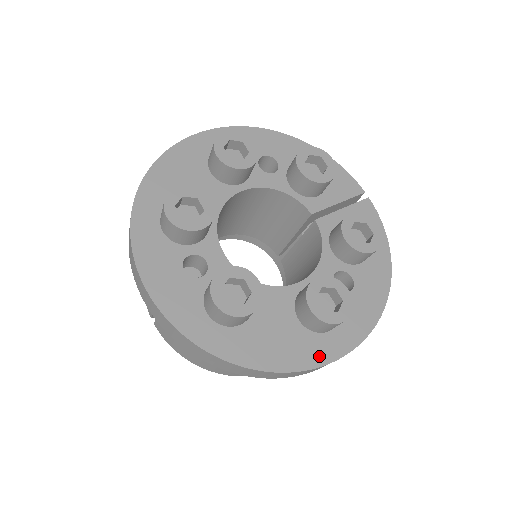
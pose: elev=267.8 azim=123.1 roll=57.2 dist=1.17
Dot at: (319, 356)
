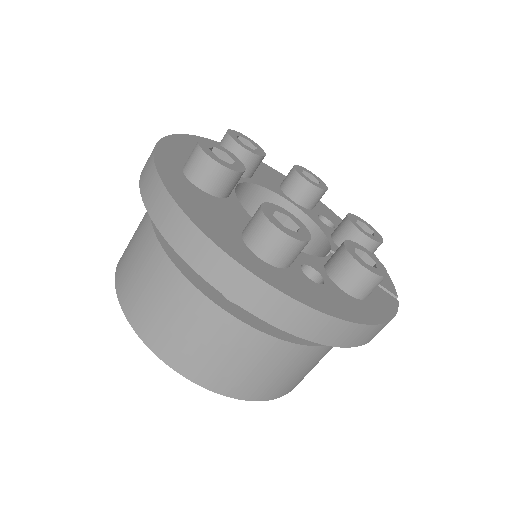
Dot at: (228, 247)
